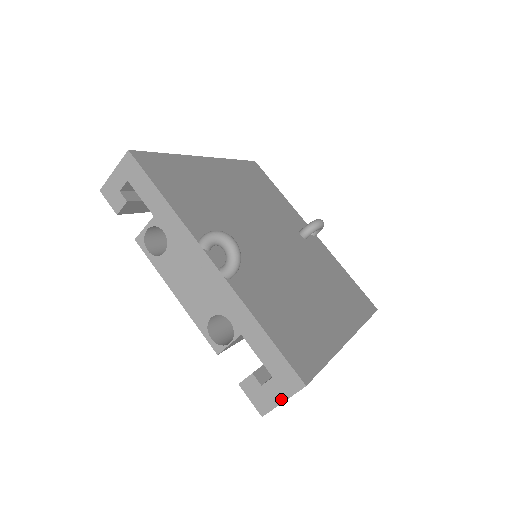
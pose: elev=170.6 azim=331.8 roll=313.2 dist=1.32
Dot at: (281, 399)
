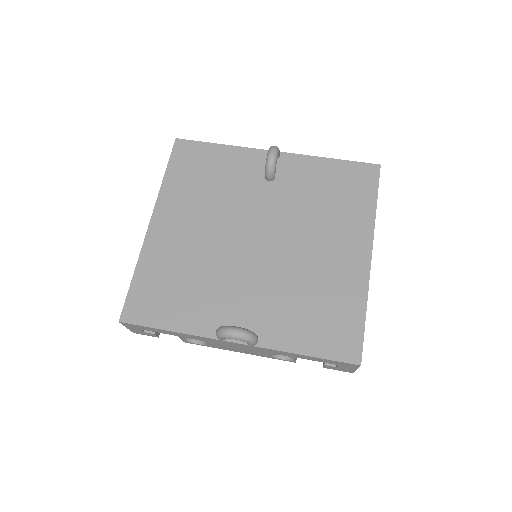
Dot at: (354, 369)
